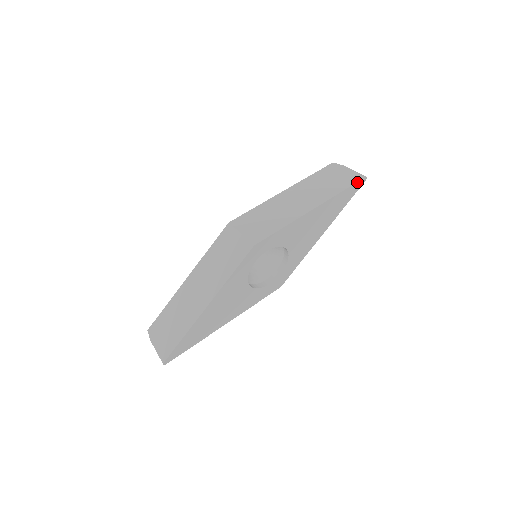
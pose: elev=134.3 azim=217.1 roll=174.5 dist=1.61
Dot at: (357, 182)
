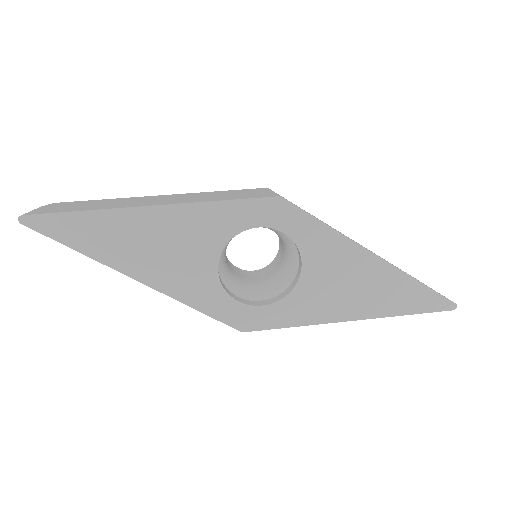
Dot at: (443, 296)
